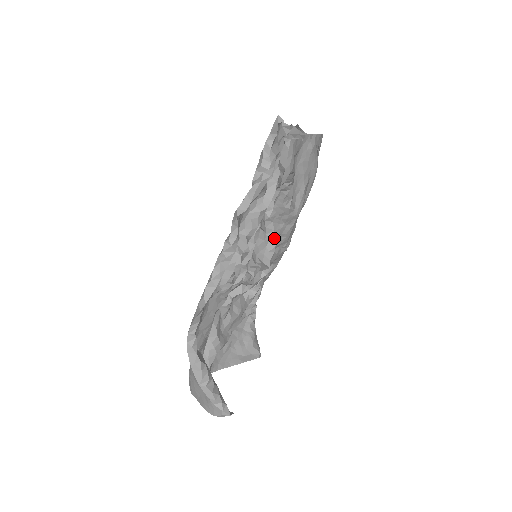
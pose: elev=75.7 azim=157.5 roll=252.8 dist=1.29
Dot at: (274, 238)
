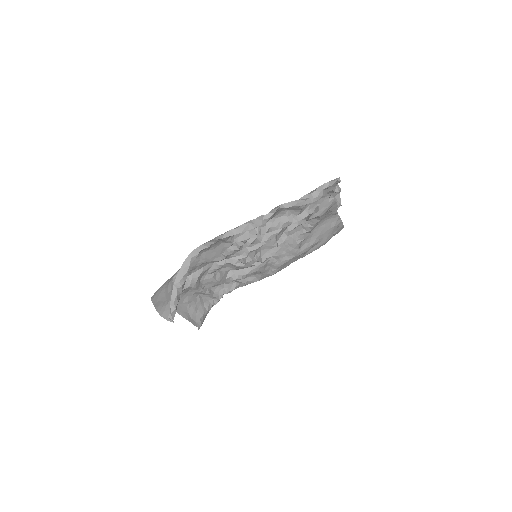
Dot at: (280, 247)
